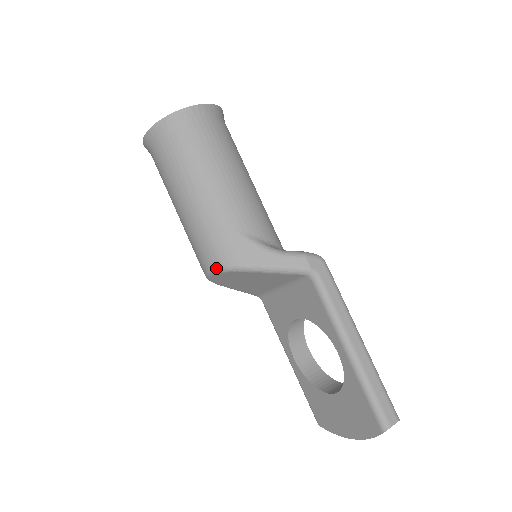
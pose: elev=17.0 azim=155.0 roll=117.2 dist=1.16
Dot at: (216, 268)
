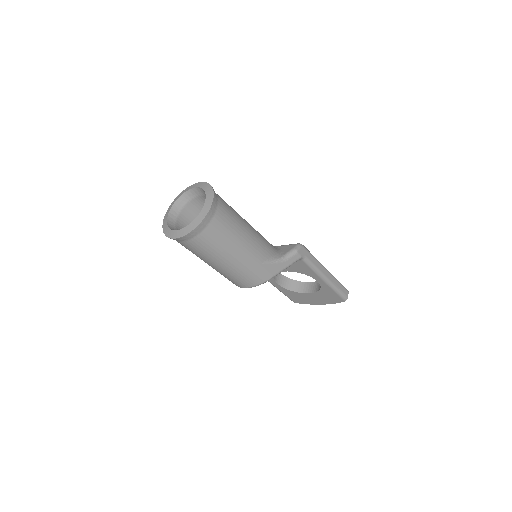
Dot at: (255, 286)
